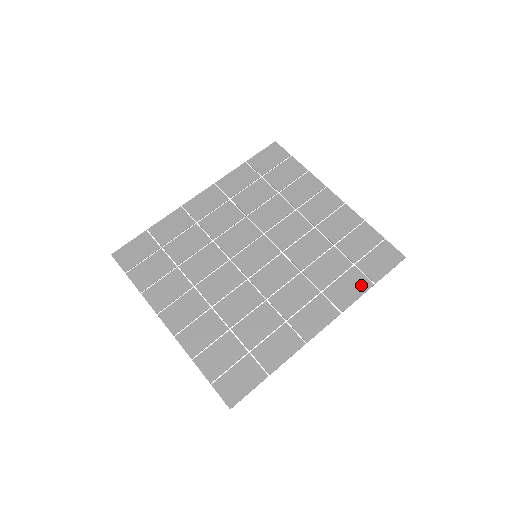
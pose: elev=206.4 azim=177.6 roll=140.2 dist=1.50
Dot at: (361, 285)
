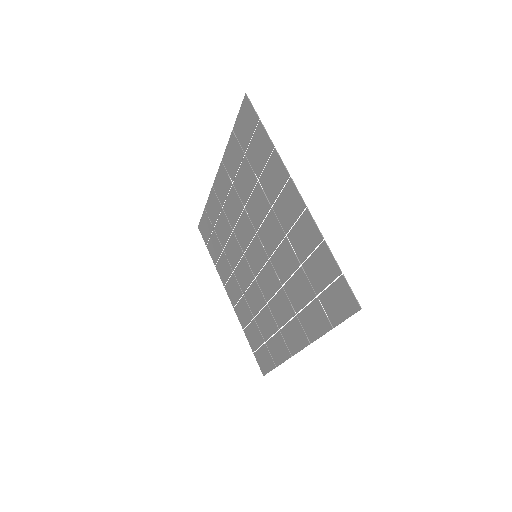
Dot at: (322, 323)
